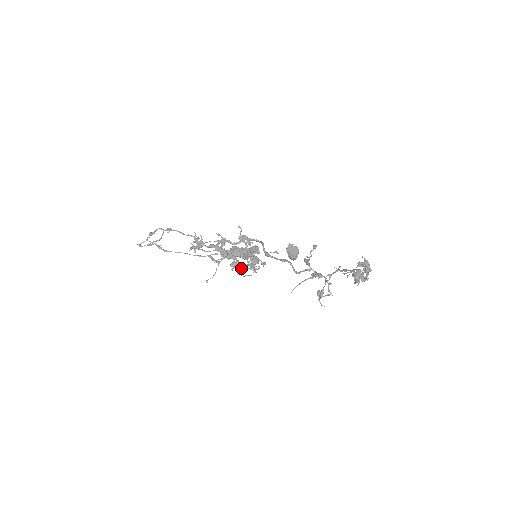
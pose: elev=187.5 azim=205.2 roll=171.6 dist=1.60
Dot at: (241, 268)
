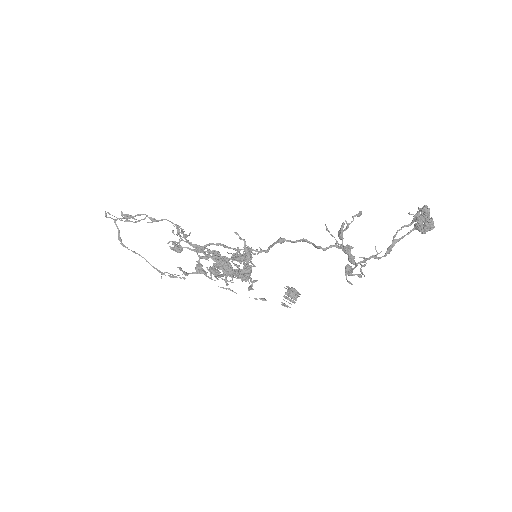
Dot at: (222, 274)
